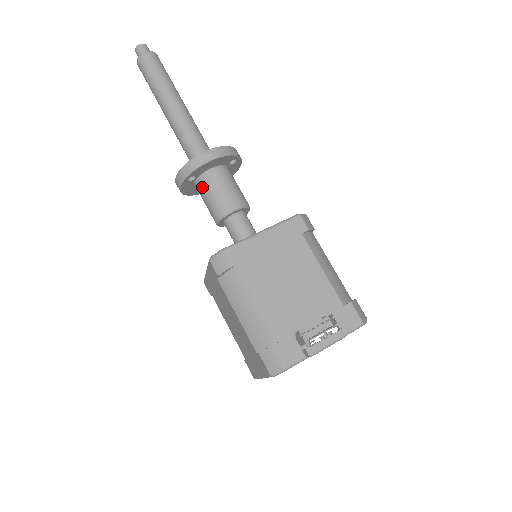
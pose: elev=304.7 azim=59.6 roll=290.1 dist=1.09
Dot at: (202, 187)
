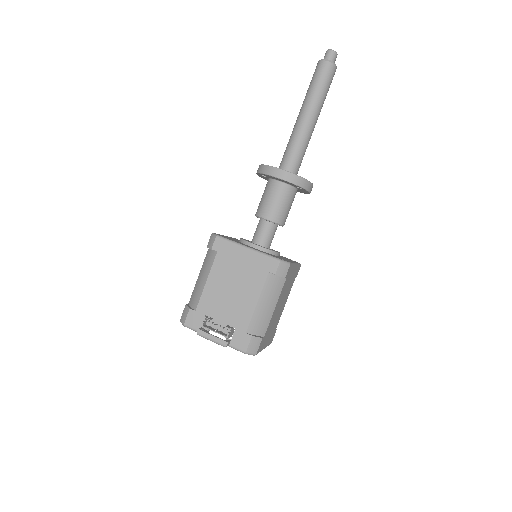
Dot at: (266, 186)
